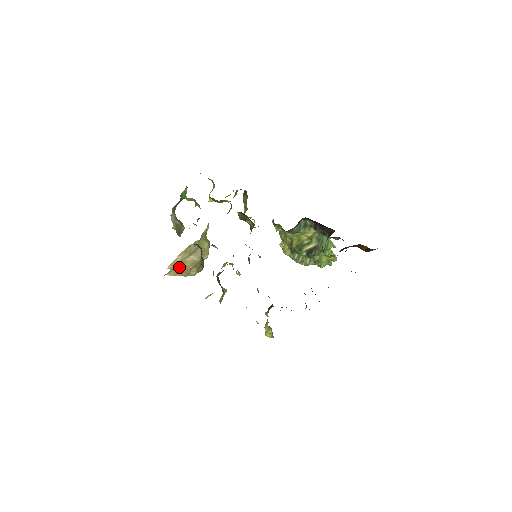
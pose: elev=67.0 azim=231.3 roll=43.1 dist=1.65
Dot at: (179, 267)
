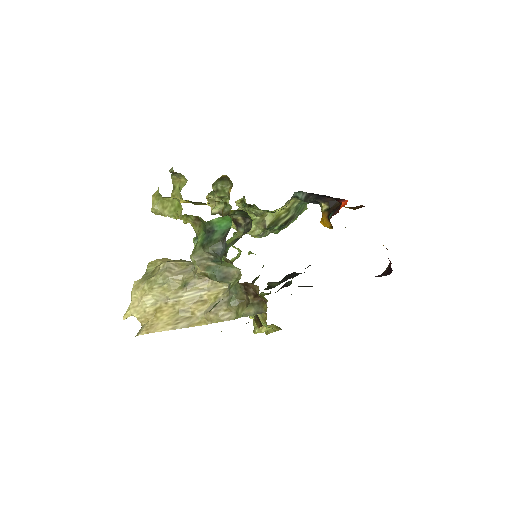
Dot at: (169, 314)
